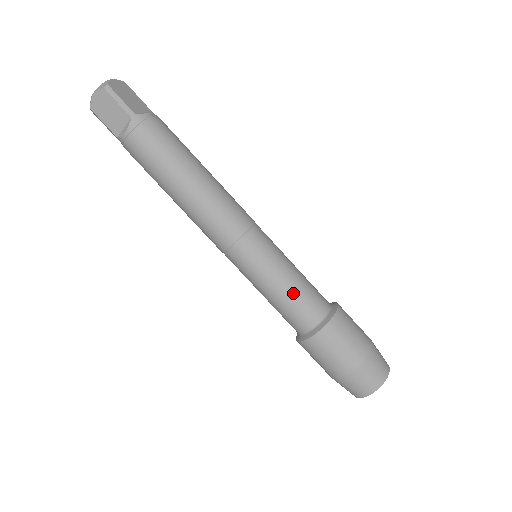
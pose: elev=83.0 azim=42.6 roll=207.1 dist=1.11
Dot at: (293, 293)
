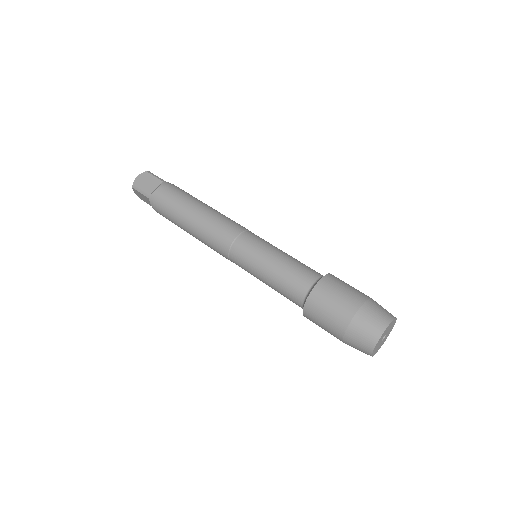
Dot at: (292, 261)
